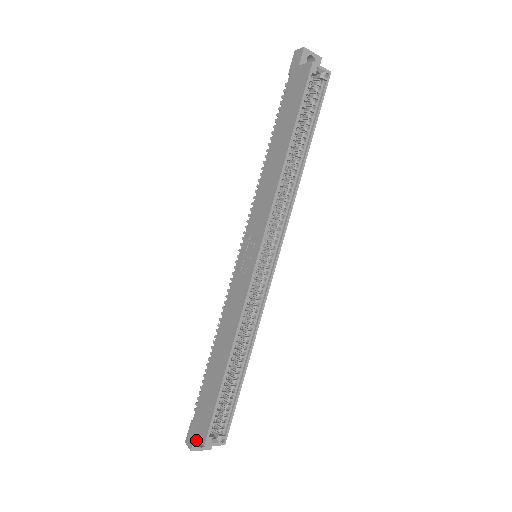
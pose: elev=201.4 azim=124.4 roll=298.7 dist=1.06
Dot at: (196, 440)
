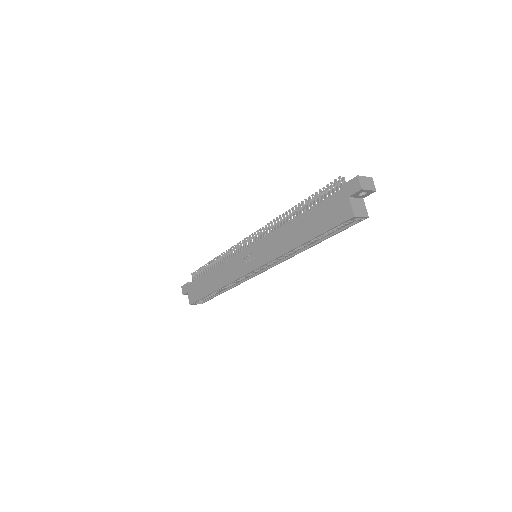
Dot at: (187, 293)
